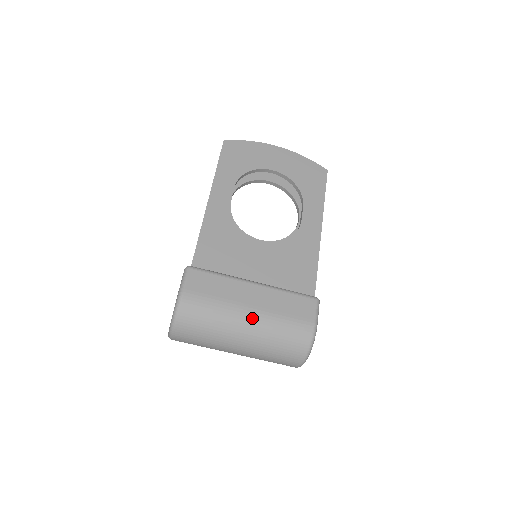
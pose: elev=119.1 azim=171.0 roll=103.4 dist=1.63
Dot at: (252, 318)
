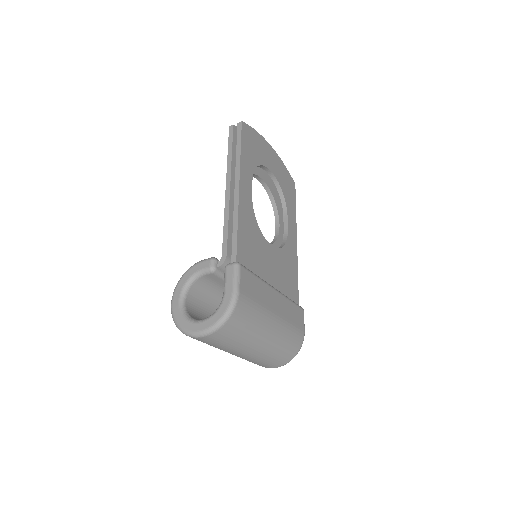
Dot at: (276, 325)
